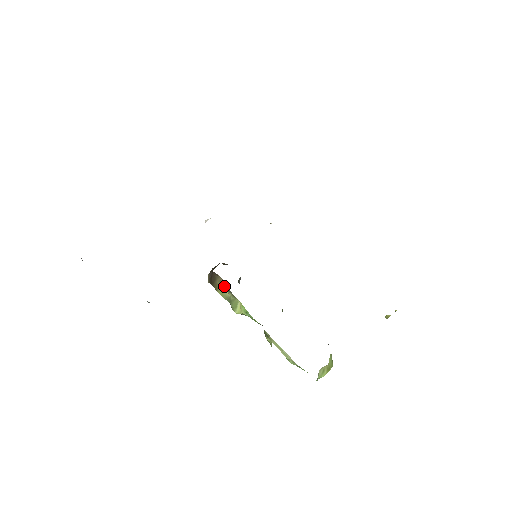
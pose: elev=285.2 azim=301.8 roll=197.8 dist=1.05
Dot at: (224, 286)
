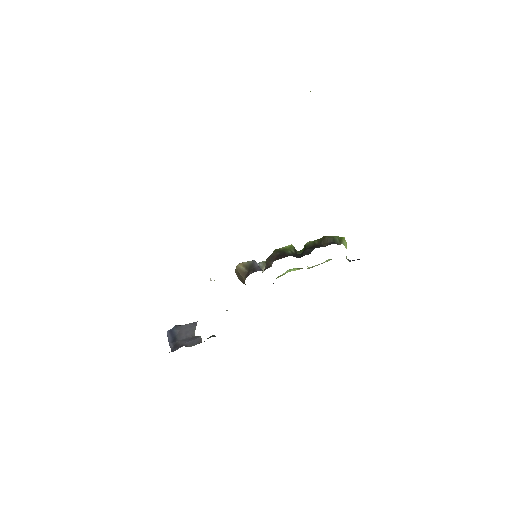
Dot at: occluded
